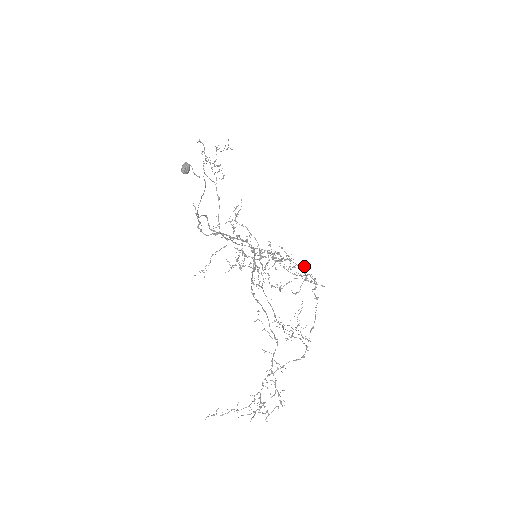
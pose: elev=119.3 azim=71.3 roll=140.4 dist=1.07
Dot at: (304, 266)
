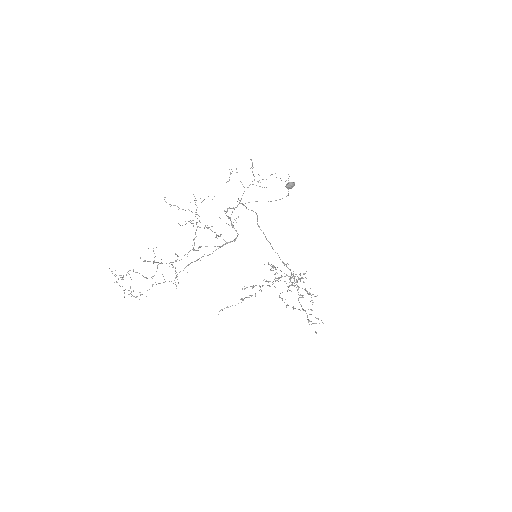
Dot at: occluded
